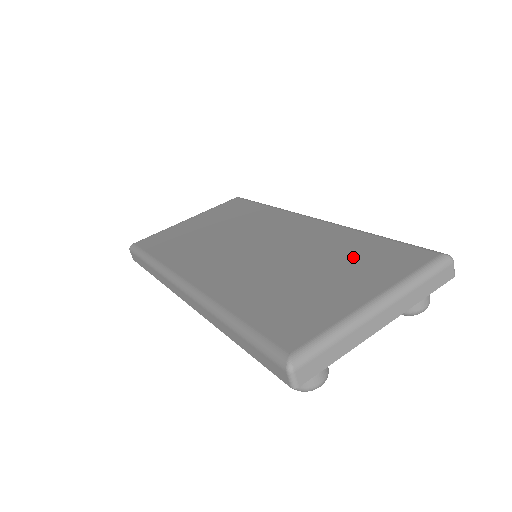
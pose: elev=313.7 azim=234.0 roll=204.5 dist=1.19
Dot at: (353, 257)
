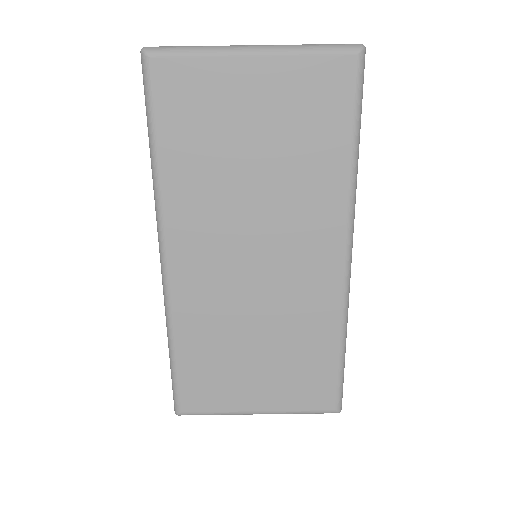
Dot at: (297, 362)
